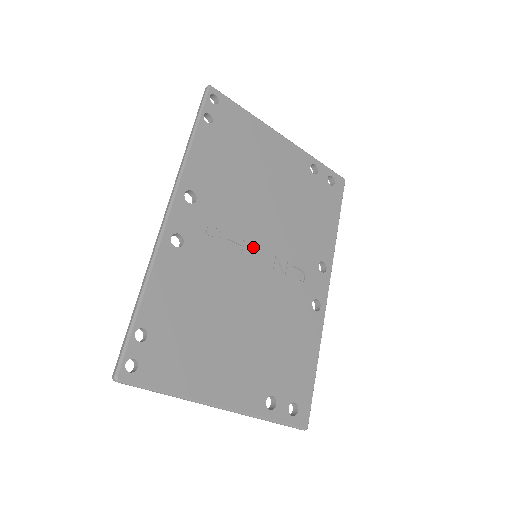
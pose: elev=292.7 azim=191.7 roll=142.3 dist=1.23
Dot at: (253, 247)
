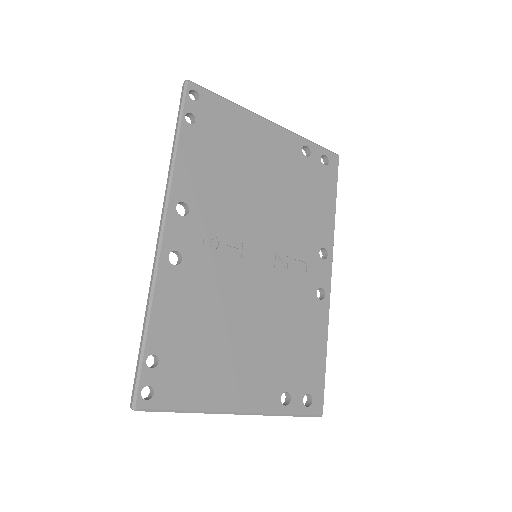
Dot at: (252, 248)
